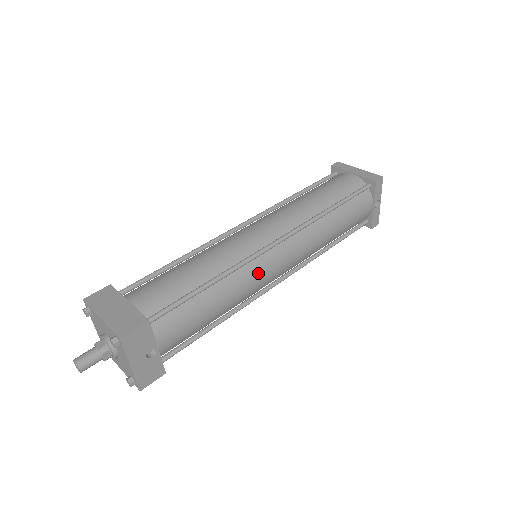
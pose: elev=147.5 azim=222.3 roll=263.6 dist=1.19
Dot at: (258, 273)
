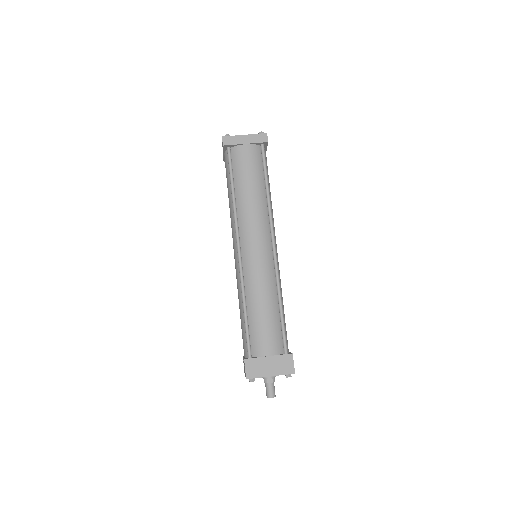
Dot at: (279, 270)
